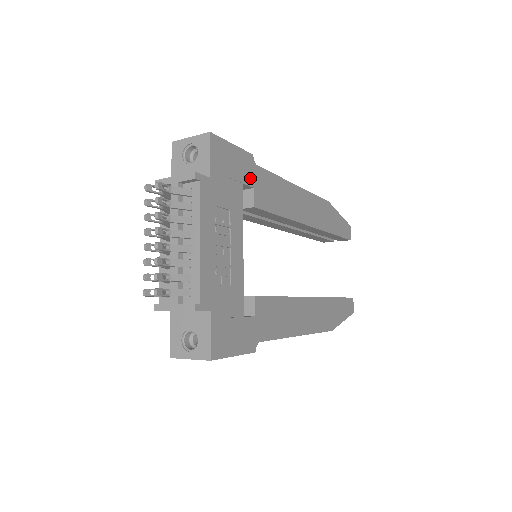
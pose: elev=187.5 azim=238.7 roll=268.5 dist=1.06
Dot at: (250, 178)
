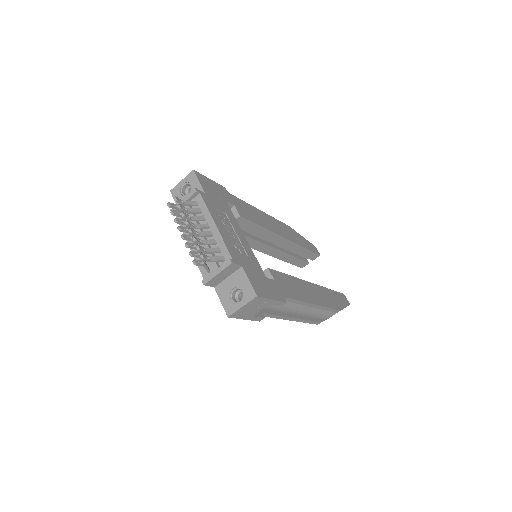
Dot at: (229, 199)
